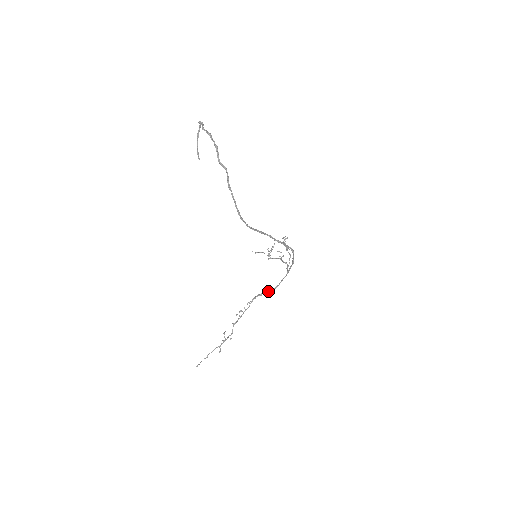
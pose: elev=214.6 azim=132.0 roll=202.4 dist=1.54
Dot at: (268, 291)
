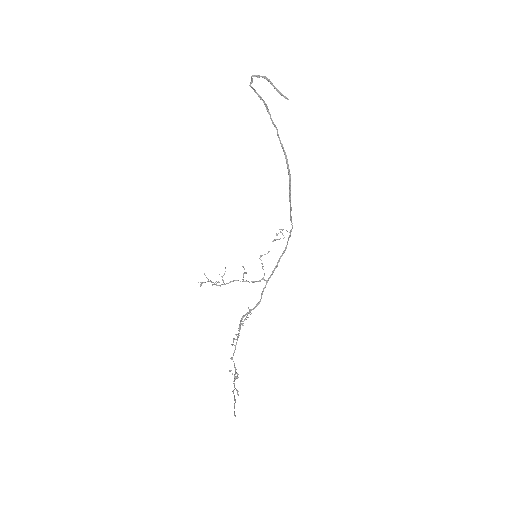
Dot at: (252, 309)
